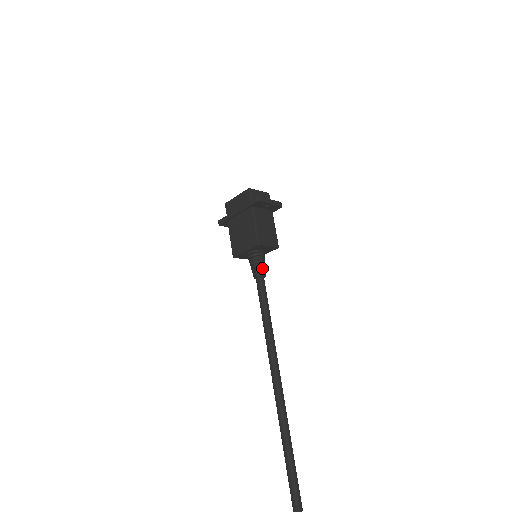
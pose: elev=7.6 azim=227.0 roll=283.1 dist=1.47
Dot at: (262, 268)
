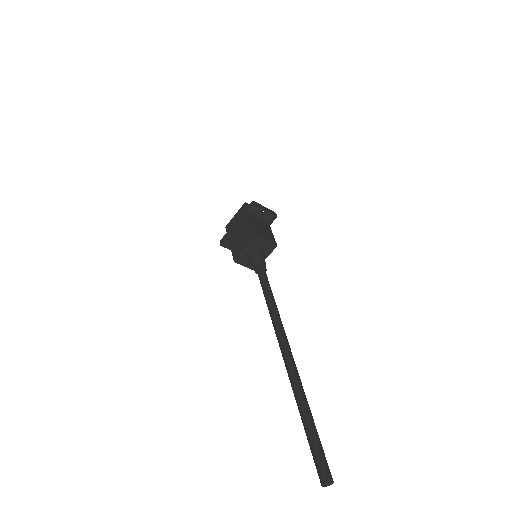
Dot at: (262, 260)
